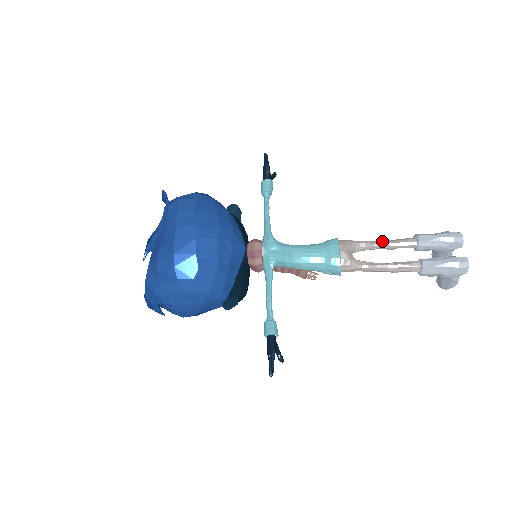
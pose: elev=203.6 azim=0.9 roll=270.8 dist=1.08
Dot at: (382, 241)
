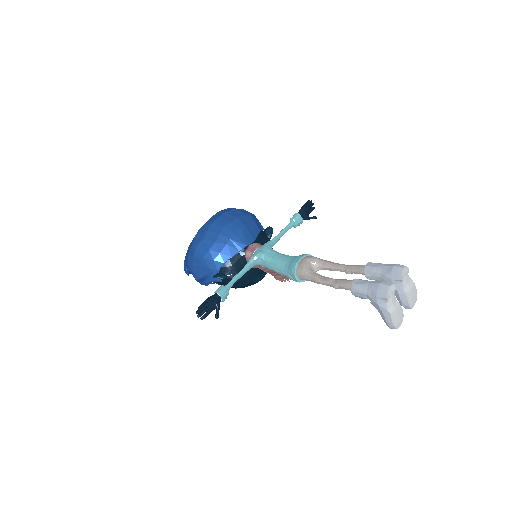
Dot at: (342, 264)
